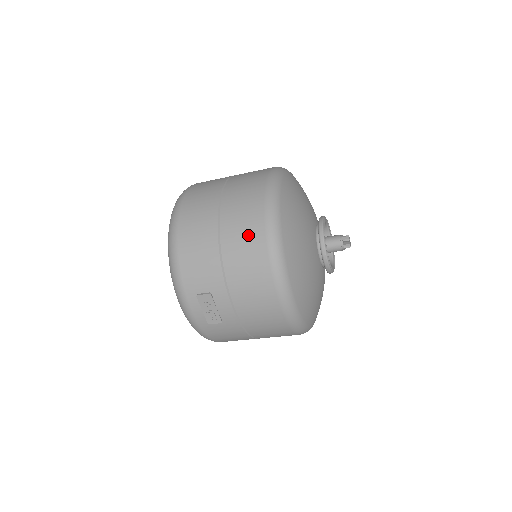
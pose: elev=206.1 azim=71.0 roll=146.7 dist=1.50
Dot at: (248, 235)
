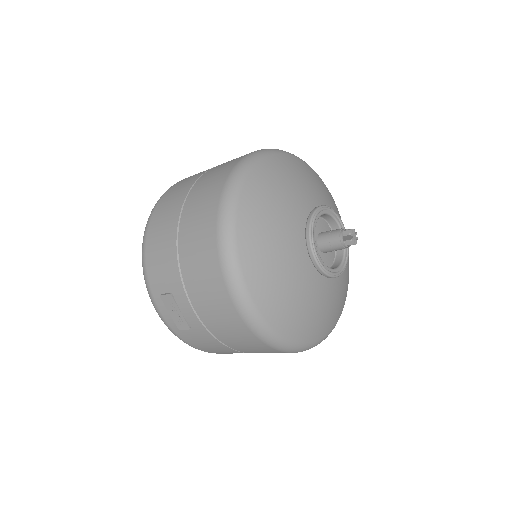
Dot at: (201, 226)
